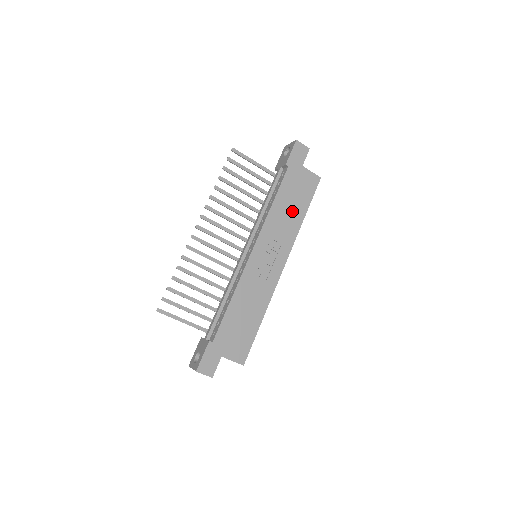
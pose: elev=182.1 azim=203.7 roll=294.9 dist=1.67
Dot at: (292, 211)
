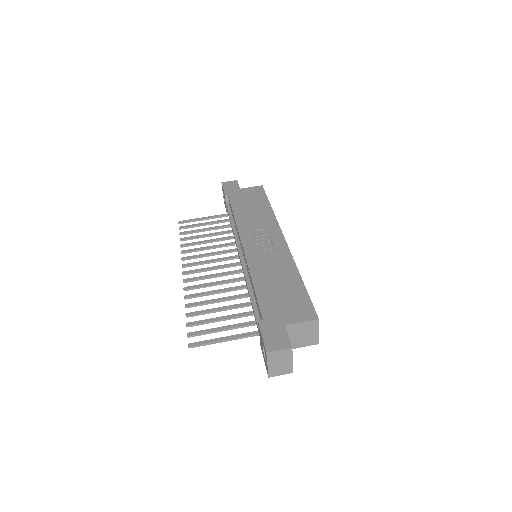
Dot at: (256, 210)
